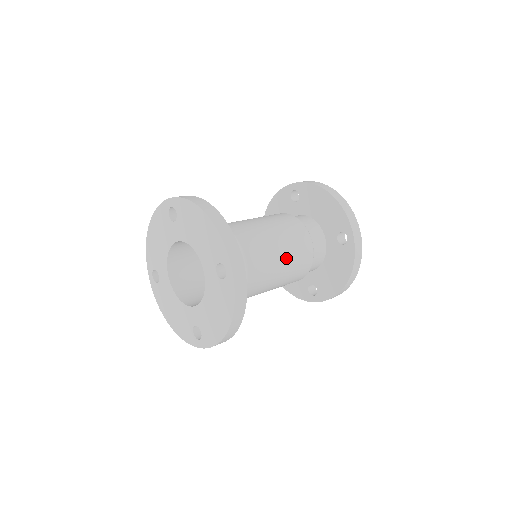
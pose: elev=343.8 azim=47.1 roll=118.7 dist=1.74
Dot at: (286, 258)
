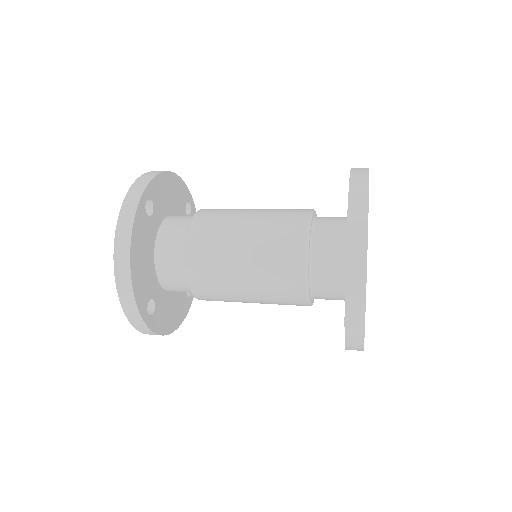
Dot at: (255, 299)
